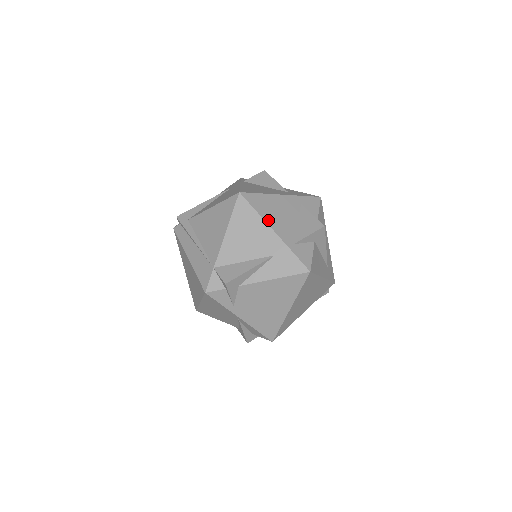
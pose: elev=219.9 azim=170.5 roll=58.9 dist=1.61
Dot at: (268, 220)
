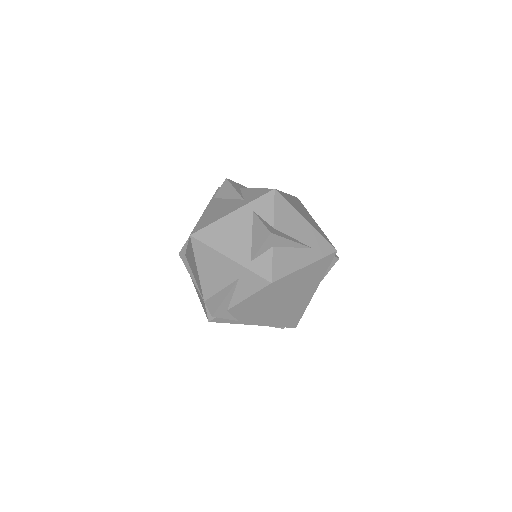
Dot at: (221, 249)
